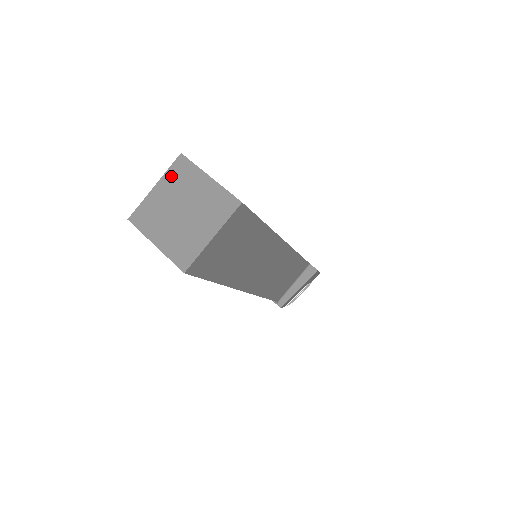
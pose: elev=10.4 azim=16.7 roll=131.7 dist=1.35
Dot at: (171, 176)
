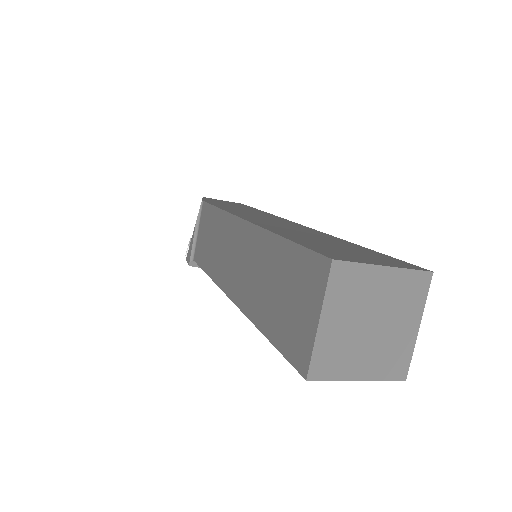
Dot at: (405, 280)
